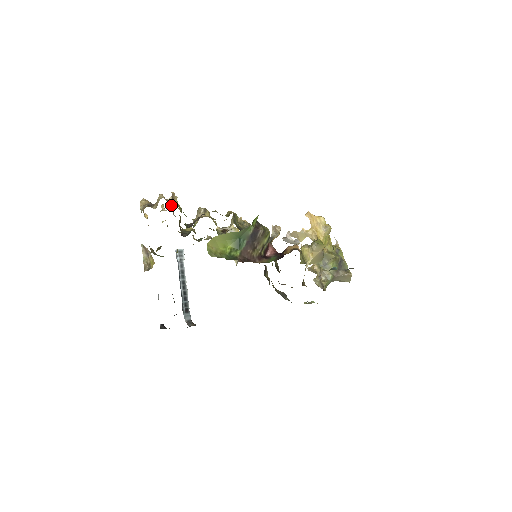
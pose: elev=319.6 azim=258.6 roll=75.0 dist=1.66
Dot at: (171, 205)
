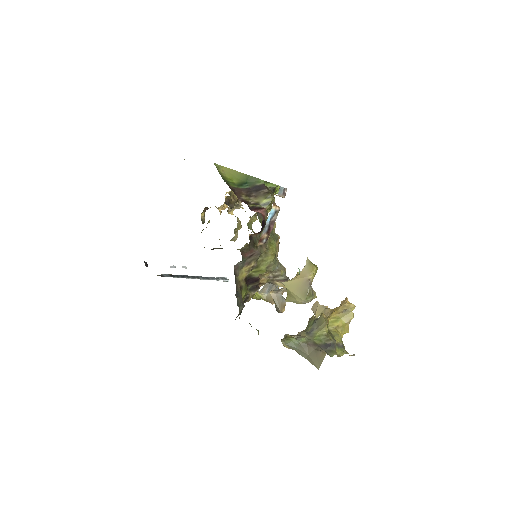
Dot at: occluded
